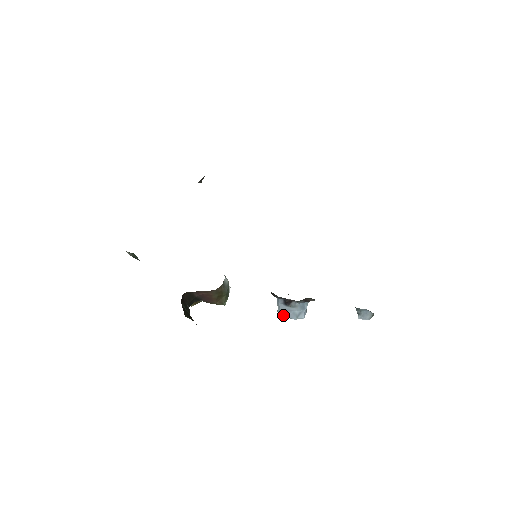
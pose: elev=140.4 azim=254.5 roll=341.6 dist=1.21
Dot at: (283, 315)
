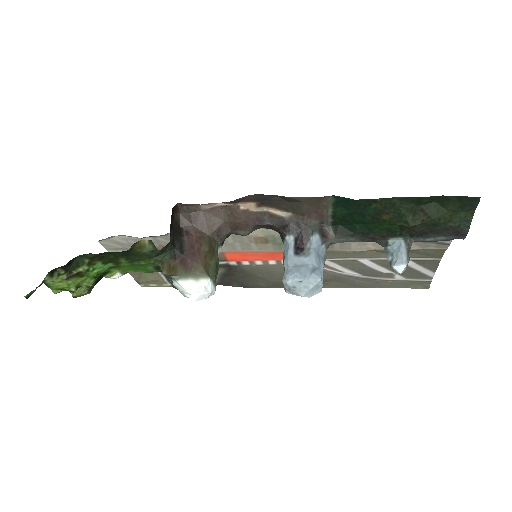
Dot at: (292, 274)
